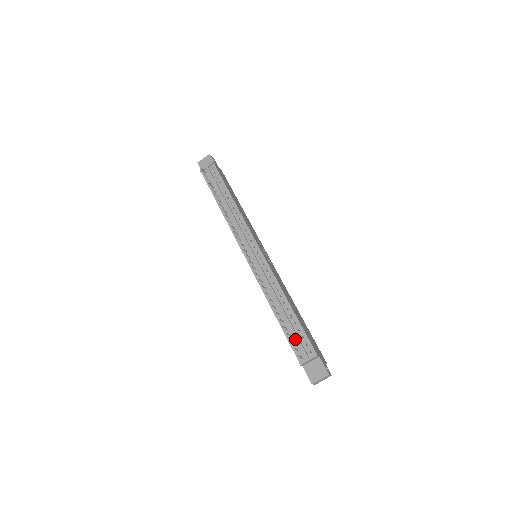
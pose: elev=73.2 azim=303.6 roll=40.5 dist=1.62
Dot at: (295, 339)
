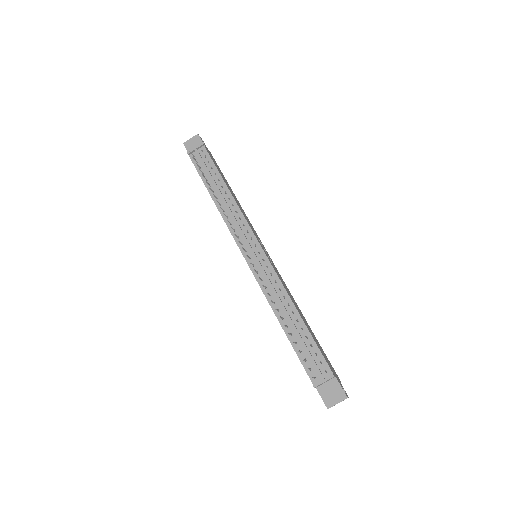
Dot at: (307, 356)
